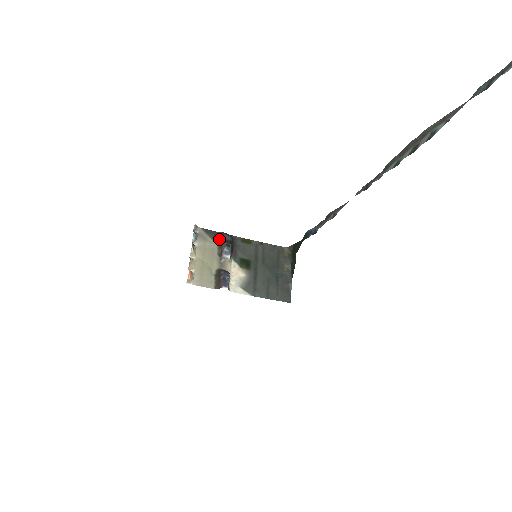
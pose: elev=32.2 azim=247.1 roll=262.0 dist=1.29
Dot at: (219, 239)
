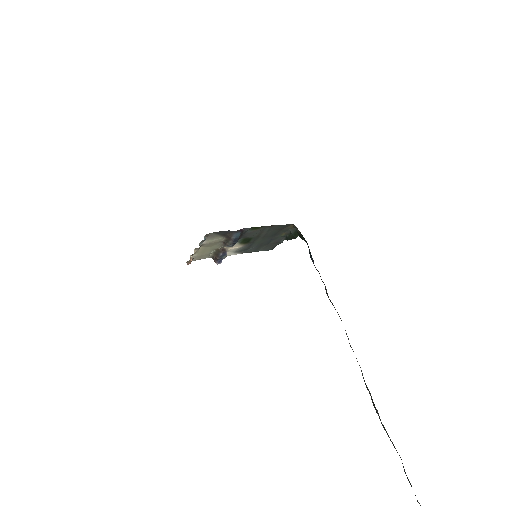
Dot at: (228, 236)
